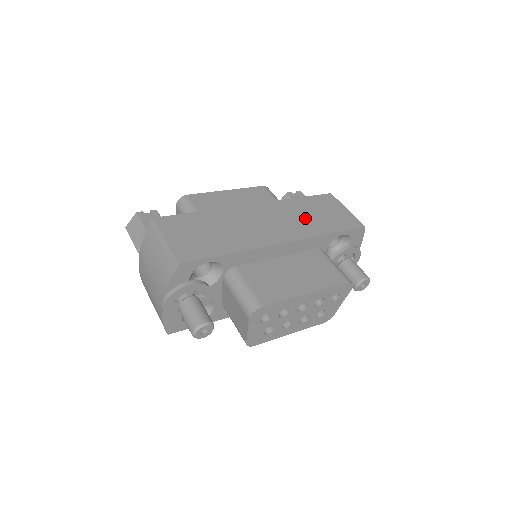
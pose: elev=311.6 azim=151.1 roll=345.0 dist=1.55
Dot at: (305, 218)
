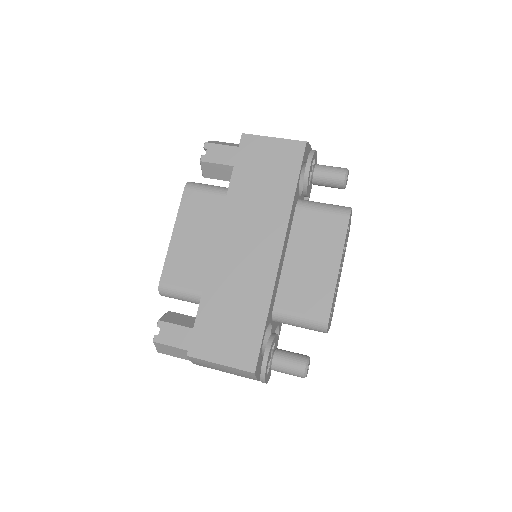
Dot at: (262, 199)
